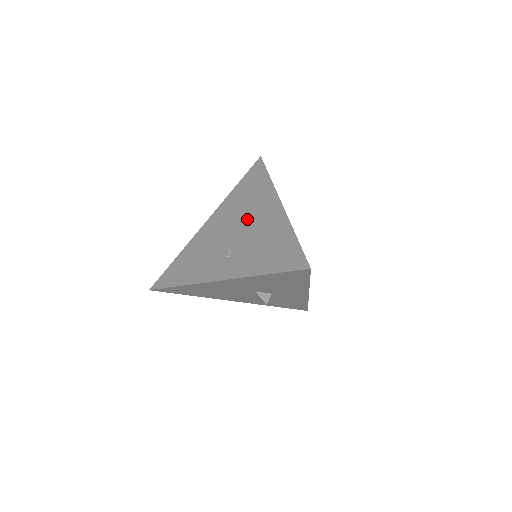
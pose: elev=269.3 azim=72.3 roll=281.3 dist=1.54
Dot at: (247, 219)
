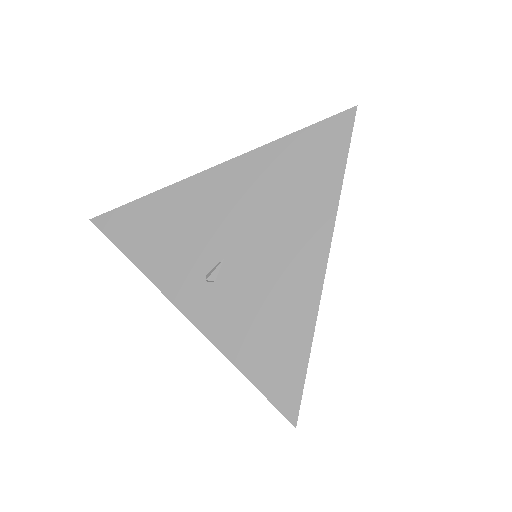
Dot at: (268, 235)
